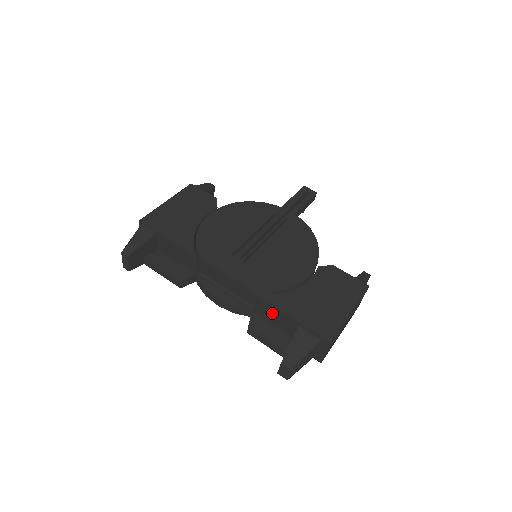
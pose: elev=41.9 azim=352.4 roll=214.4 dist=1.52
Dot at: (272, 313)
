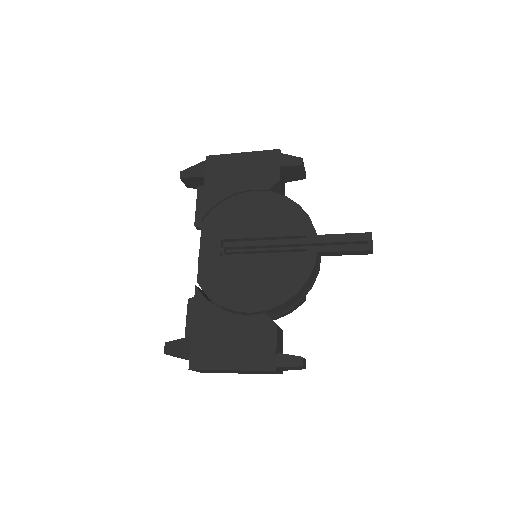
Dot at: occluded
